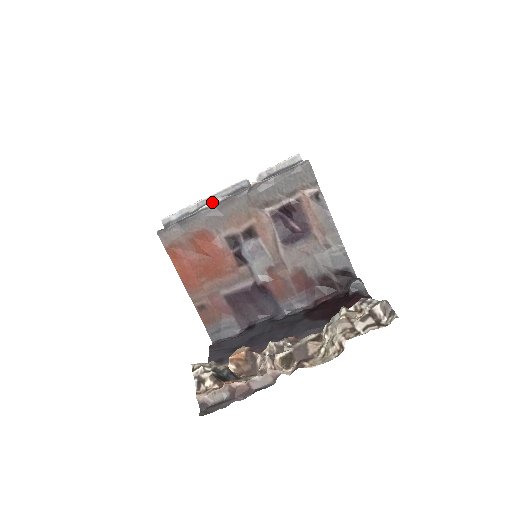
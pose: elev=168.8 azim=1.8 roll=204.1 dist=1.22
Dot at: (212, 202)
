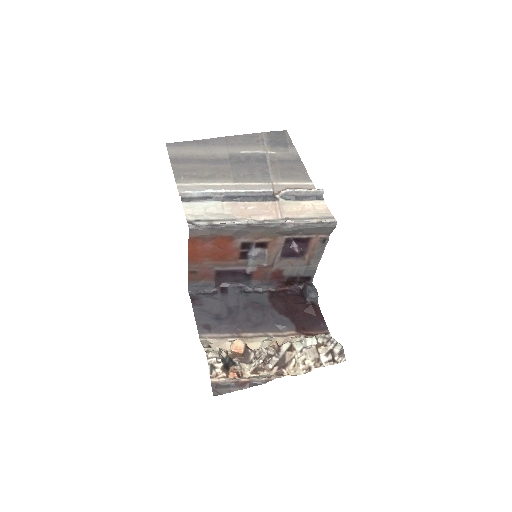
Dot at: (249, 222)
